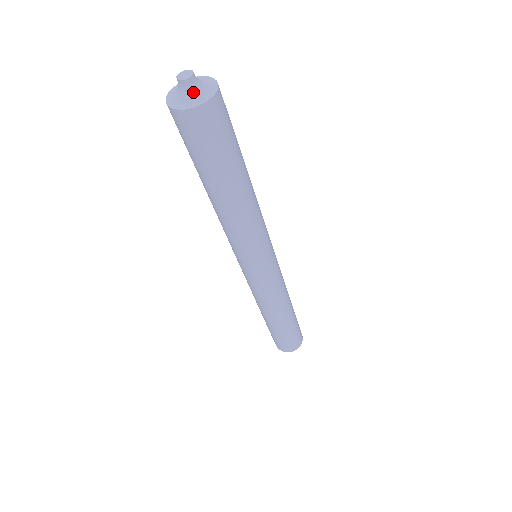
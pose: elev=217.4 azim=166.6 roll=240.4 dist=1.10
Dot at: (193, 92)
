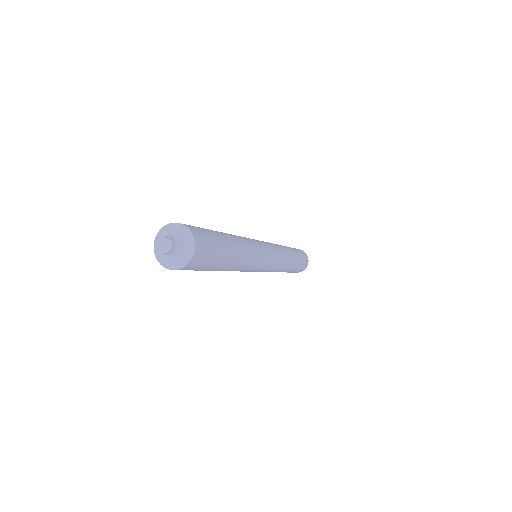
Dot at: (178, 252)
